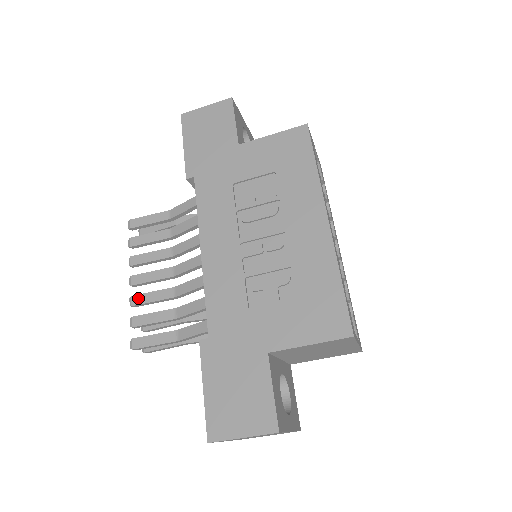
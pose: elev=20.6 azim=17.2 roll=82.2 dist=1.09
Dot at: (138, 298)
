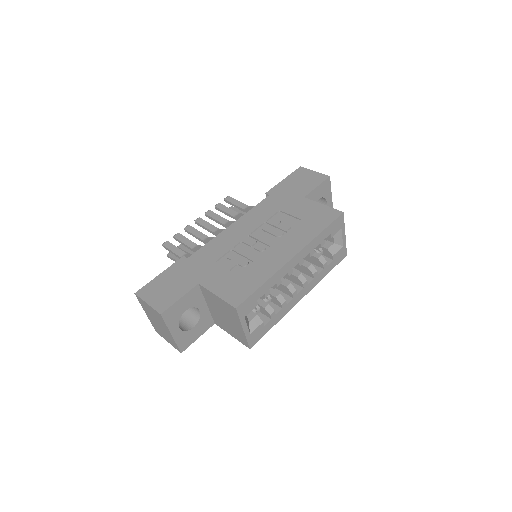
Dot at: (190, 228)
